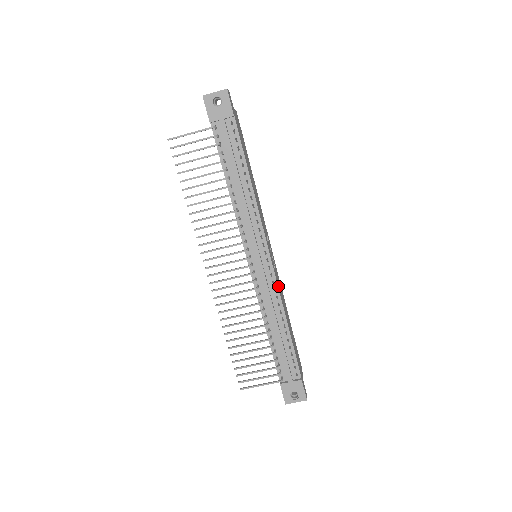
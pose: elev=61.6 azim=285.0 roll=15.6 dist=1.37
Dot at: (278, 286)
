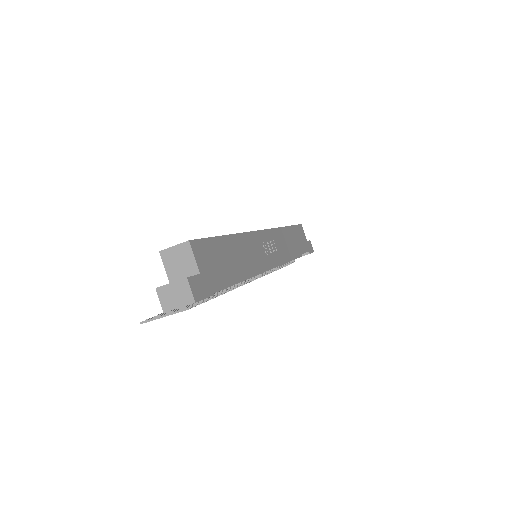
Dot at: (284, 257)
